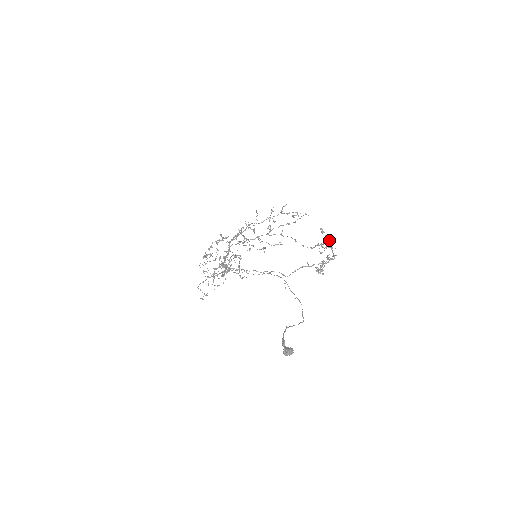
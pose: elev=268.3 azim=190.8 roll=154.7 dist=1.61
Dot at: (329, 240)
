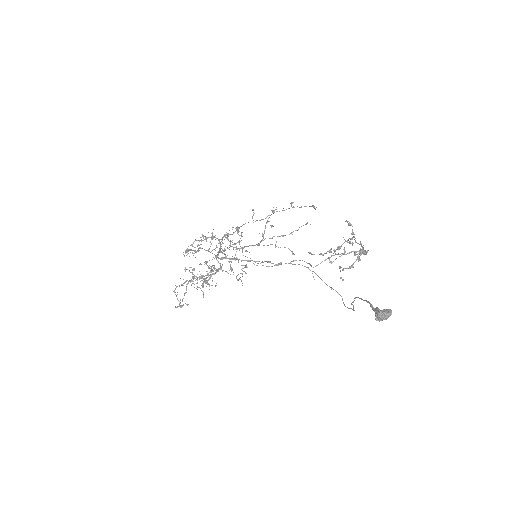
Dot at: occluded
